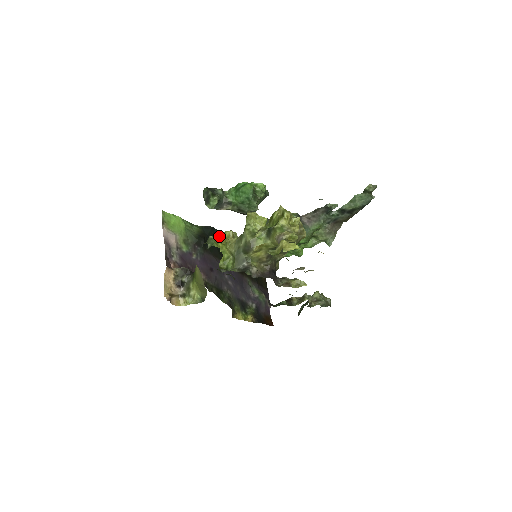
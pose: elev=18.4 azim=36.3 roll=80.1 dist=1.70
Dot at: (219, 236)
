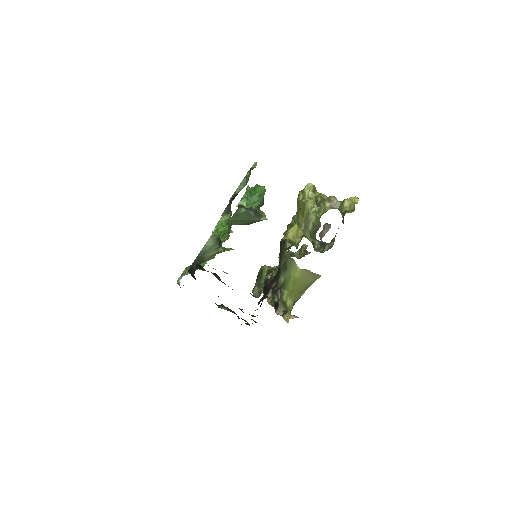
Dot at: (285, 238)
